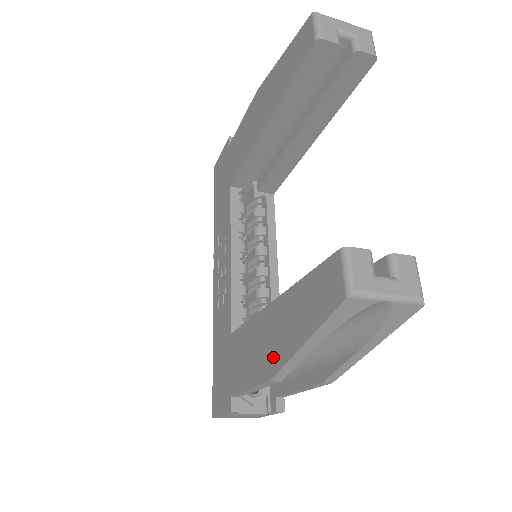
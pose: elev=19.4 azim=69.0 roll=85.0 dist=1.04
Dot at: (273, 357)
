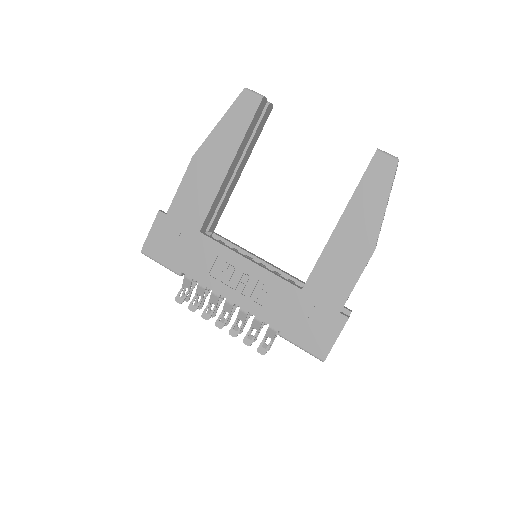
Dot at: (366, 239)
